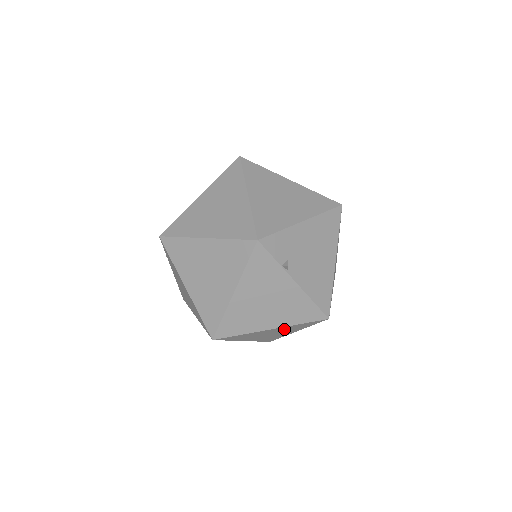
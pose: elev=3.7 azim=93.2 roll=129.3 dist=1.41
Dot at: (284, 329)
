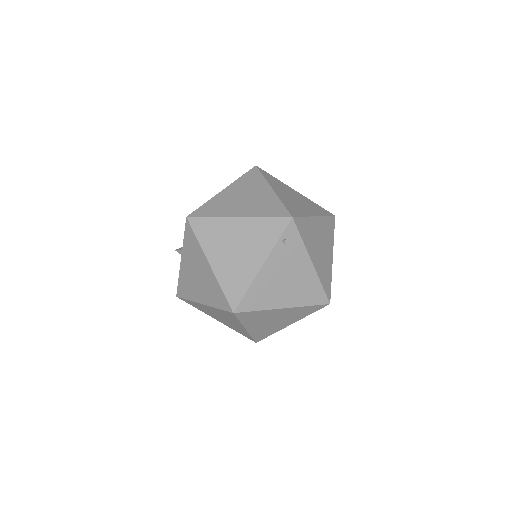
Dot at: occluded
